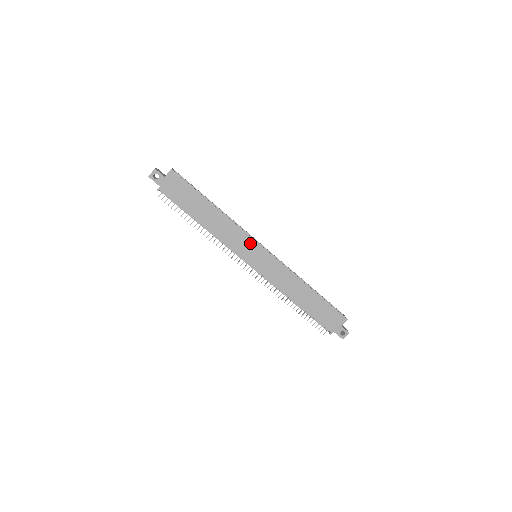
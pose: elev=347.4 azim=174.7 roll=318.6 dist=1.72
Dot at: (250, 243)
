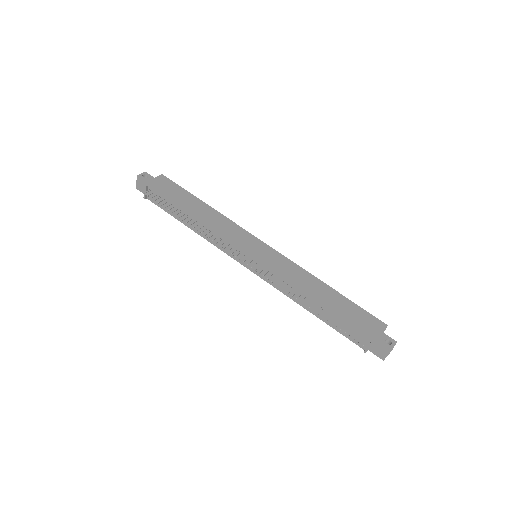
Dot at: (248, 237)
